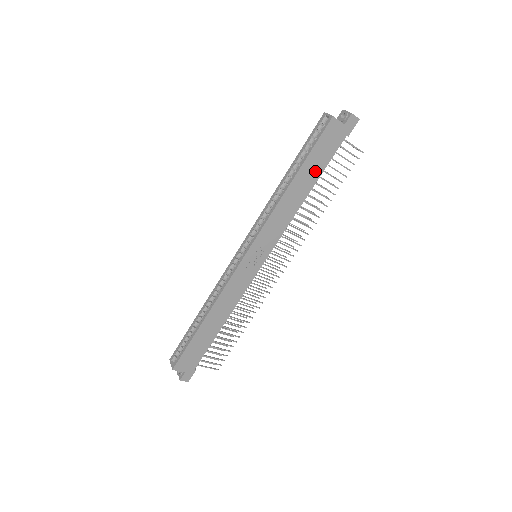
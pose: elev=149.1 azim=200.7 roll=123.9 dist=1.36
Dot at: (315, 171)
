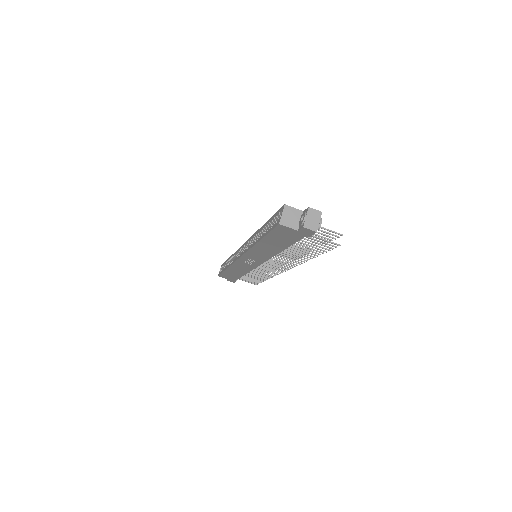
Dot at: (280, 244)
